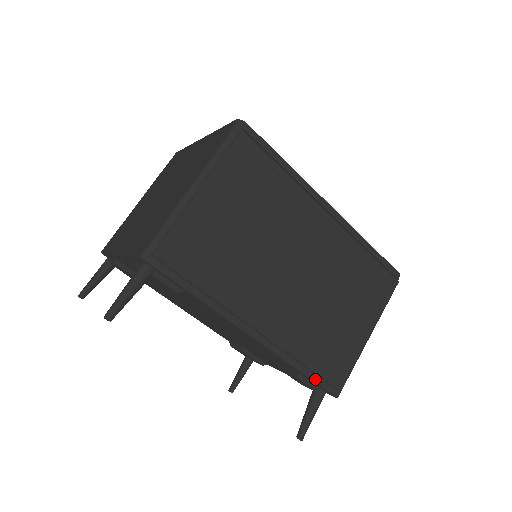
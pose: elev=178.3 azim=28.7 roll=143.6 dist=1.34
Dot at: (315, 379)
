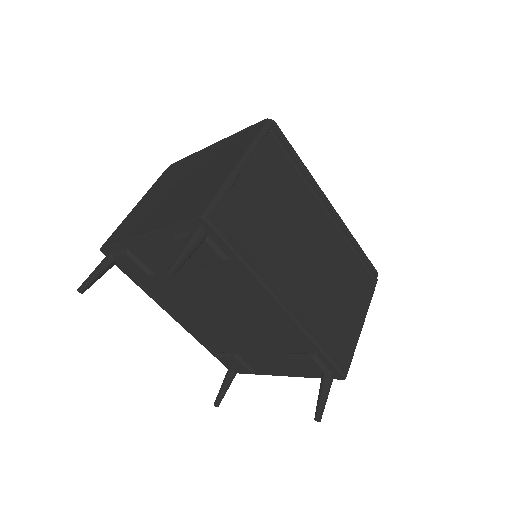
Dot at: (330, 358)
